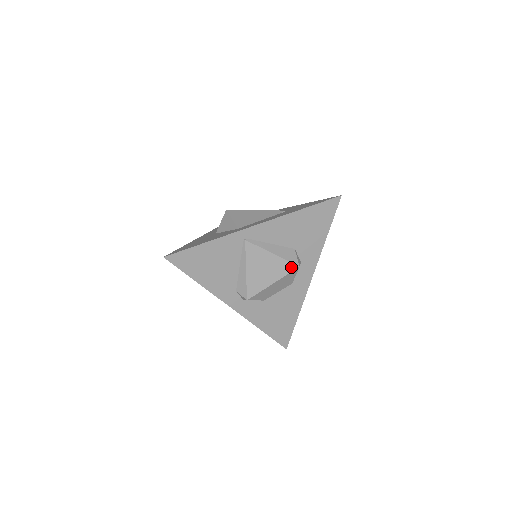
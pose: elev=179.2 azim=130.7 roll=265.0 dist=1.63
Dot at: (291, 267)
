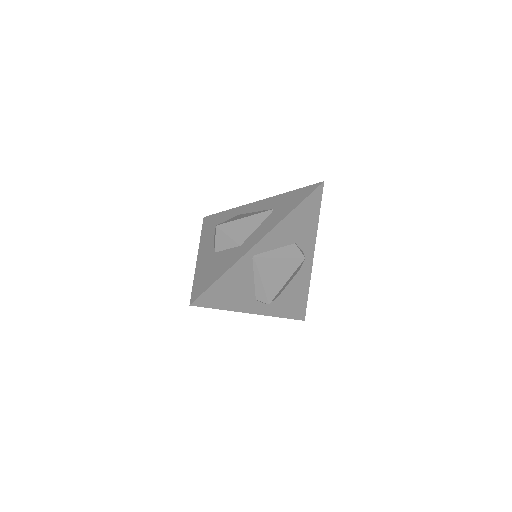
Dot at: (298, 262)
